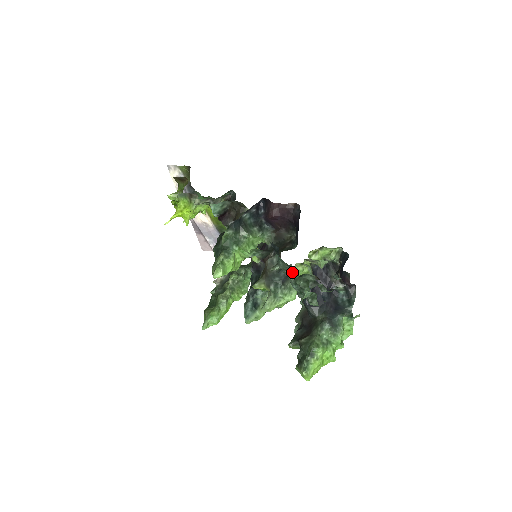
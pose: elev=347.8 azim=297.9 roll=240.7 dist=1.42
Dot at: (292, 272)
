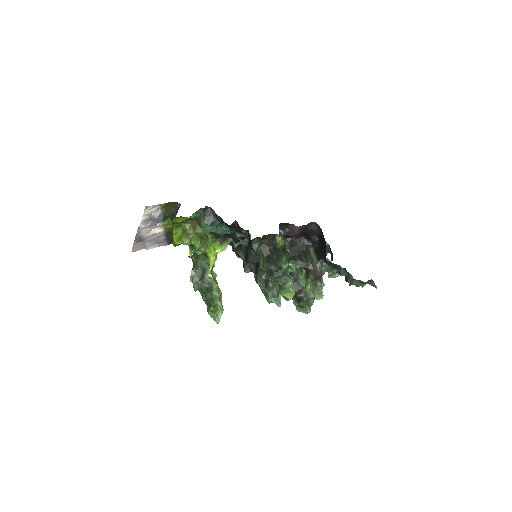
Dot at: occluded
